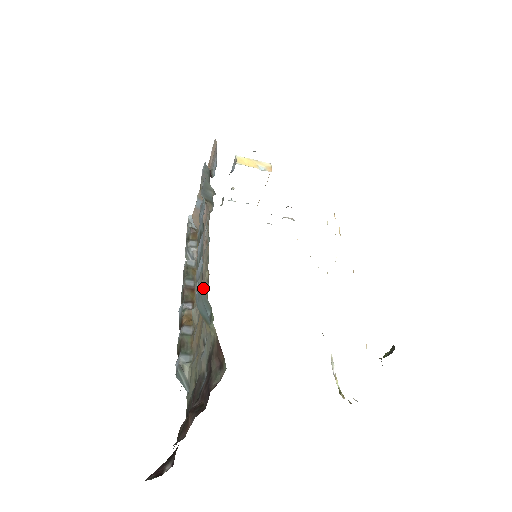
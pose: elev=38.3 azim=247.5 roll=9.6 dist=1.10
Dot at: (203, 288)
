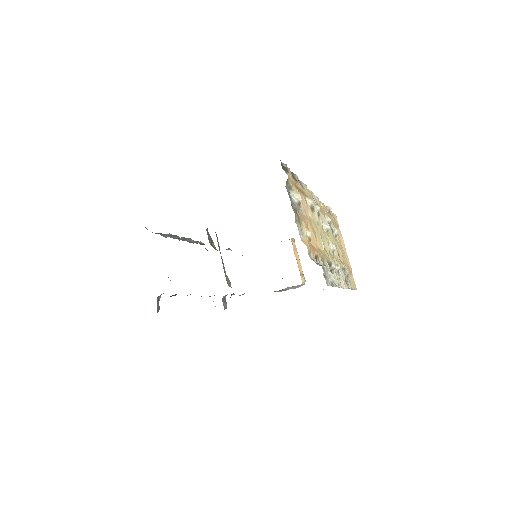
Dot at: occluded
